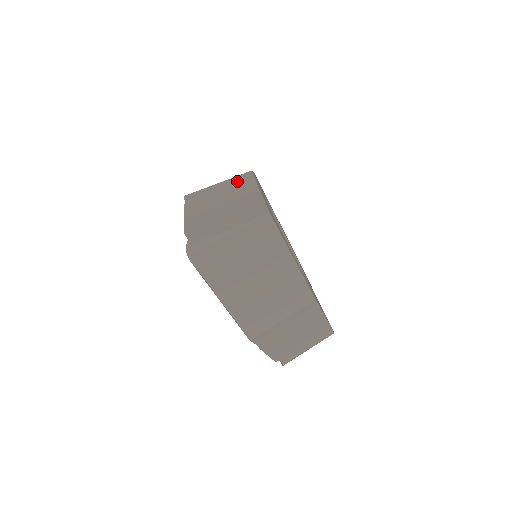
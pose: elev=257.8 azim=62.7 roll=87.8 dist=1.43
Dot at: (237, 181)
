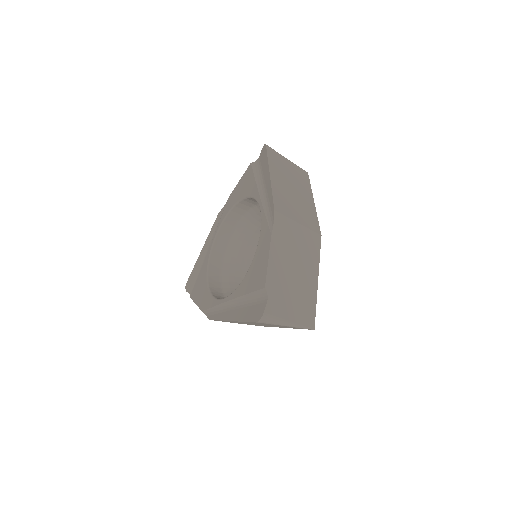
Dot at: (311, 242)
